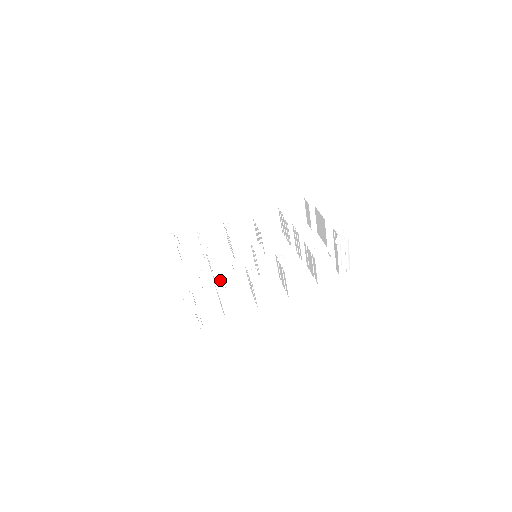
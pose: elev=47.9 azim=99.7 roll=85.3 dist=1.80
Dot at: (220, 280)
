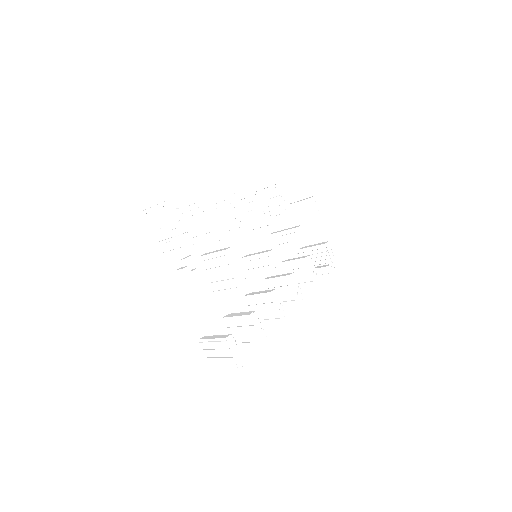
Dot at: (257, 318)
